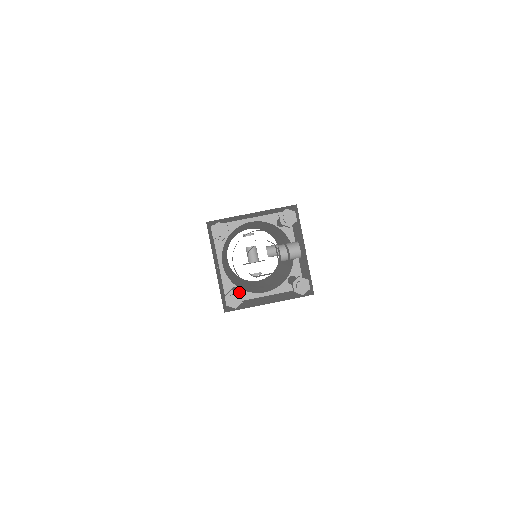
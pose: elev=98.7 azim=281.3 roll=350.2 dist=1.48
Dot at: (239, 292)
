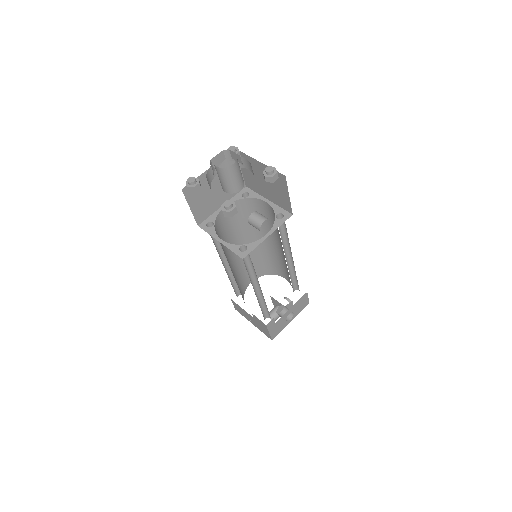
Dot at: occluded
